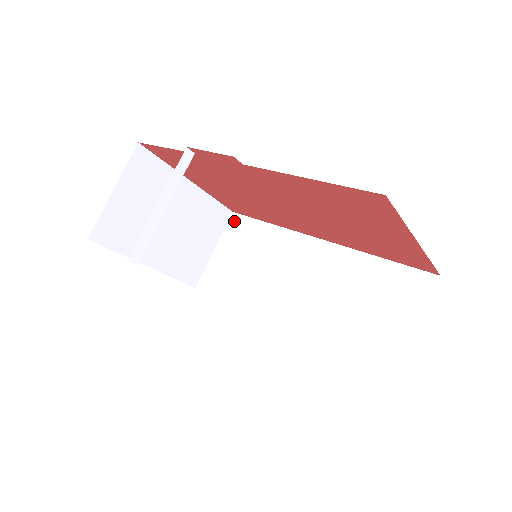
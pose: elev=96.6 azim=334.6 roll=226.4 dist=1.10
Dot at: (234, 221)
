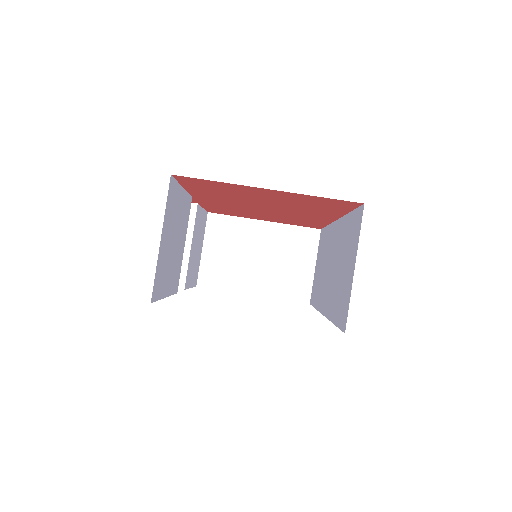
Dot at: (320, 236)
